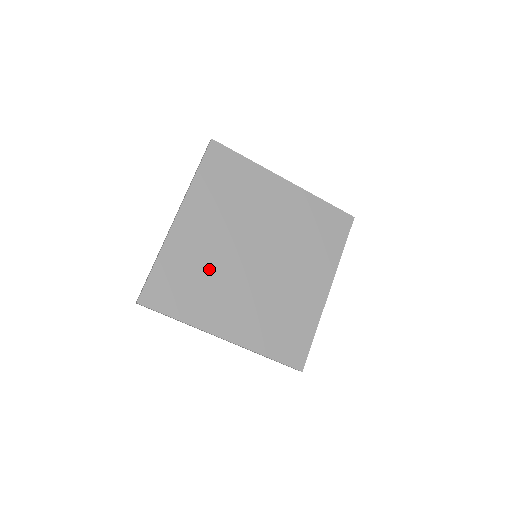
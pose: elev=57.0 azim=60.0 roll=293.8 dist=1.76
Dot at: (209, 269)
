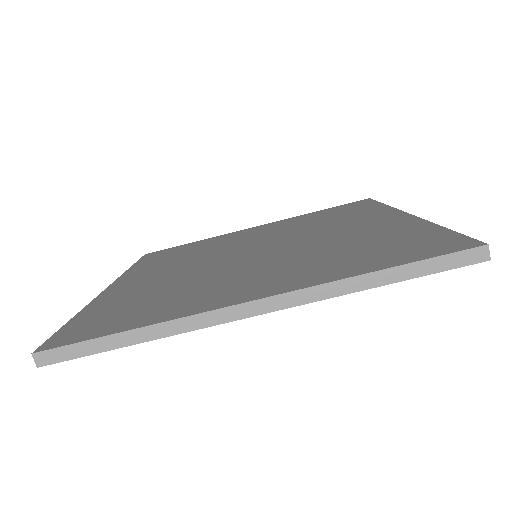
Dot at: (178, 284)
